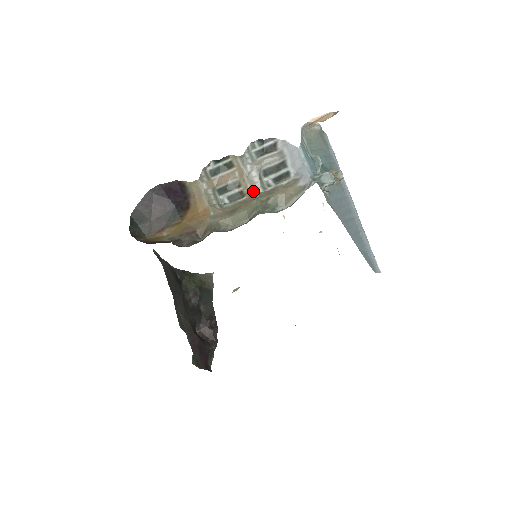
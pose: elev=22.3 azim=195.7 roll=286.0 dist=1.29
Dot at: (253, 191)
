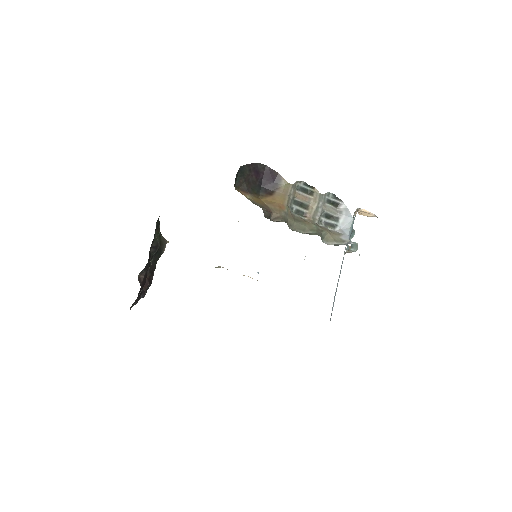
Dot at: (313, 219)
